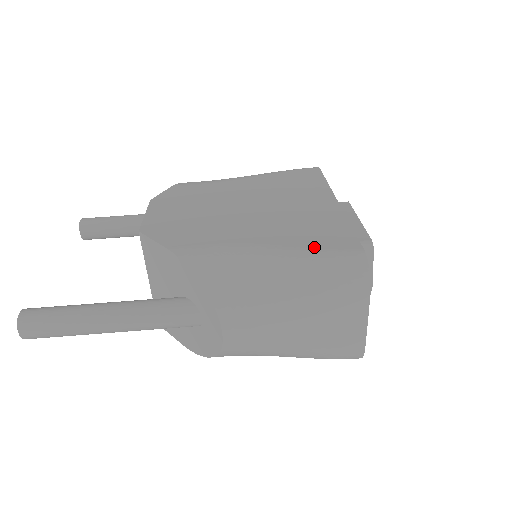
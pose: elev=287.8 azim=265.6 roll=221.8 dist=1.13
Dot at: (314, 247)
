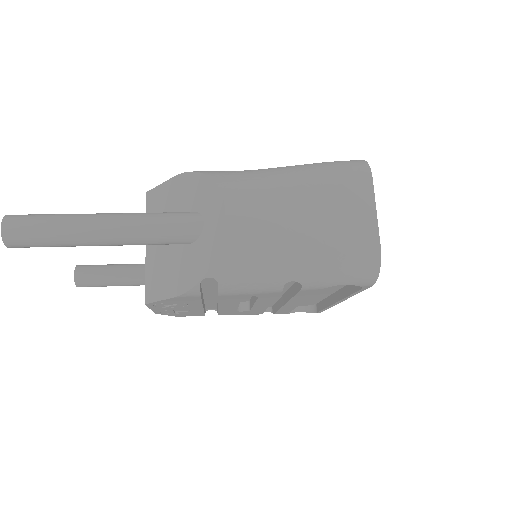
Dot at: occluded
